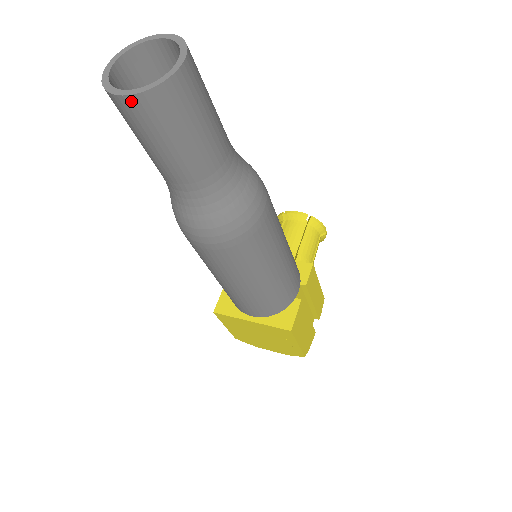
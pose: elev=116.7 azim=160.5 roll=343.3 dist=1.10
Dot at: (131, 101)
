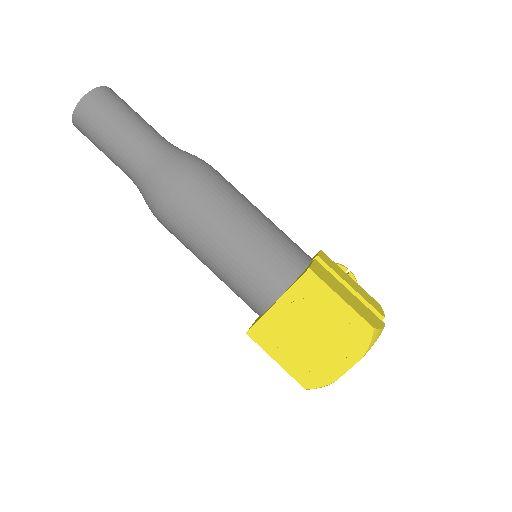
Dot at: (81, 105)
